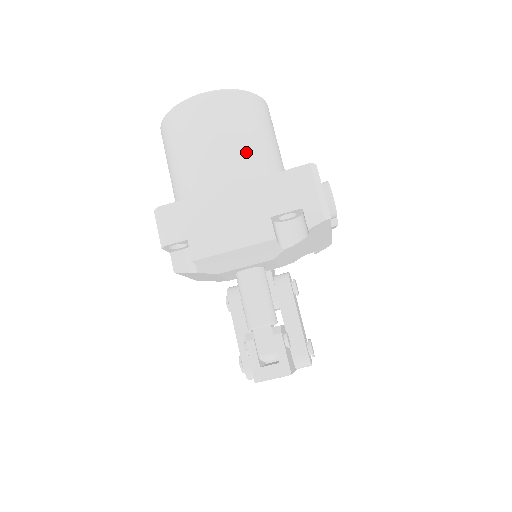
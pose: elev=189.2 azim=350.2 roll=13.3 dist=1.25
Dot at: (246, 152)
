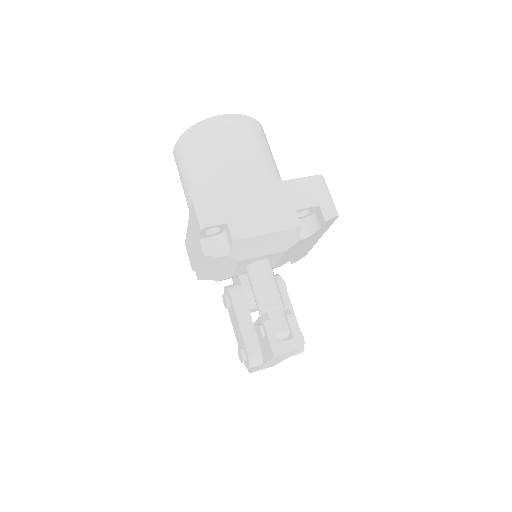
Dot at: (265, 163)
